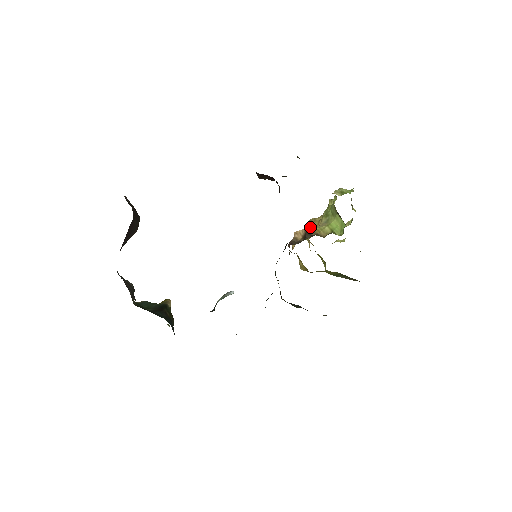
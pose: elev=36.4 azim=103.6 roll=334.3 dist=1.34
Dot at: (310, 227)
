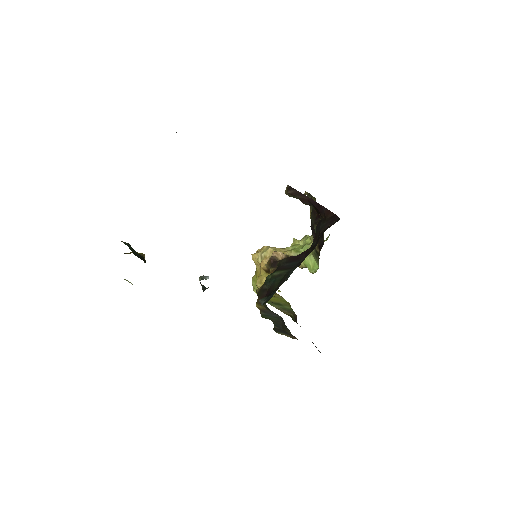
Dot at: (270, 252)
